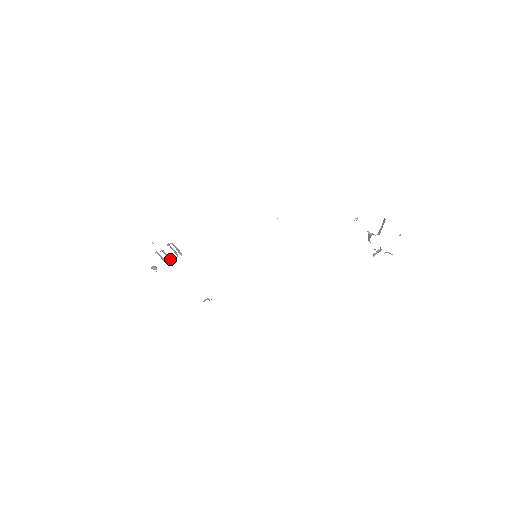
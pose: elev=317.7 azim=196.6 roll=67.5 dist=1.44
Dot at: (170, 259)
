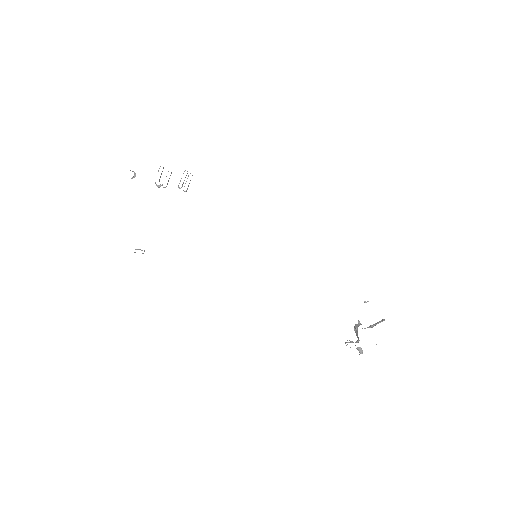
Dot at: (167, 183)
